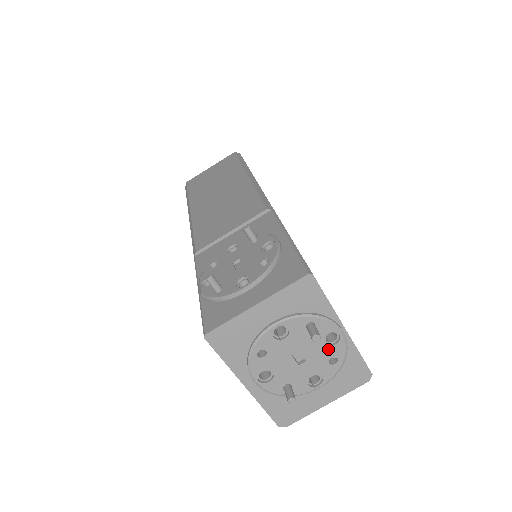
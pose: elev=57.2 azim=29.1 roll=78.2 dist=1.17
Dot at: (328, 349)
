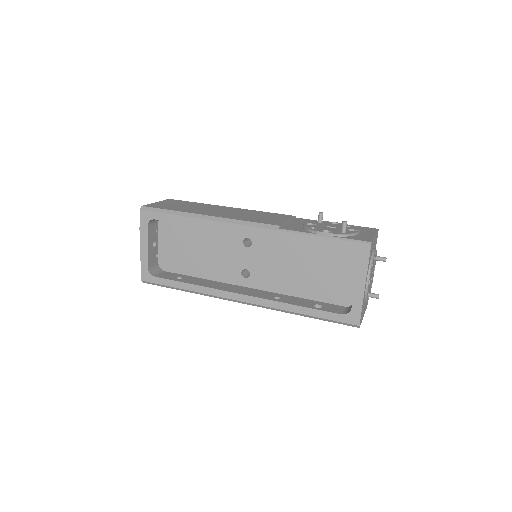
Dot at: occluded
